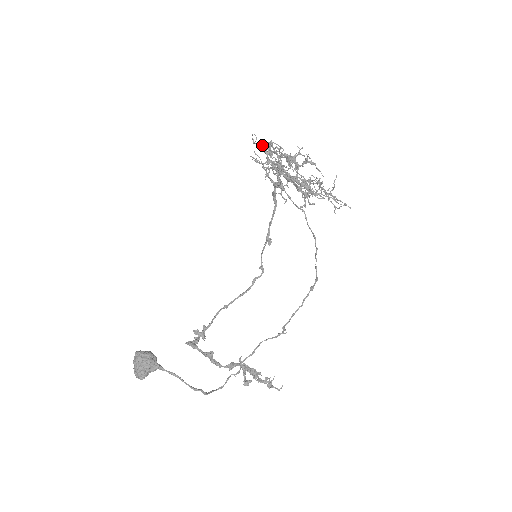
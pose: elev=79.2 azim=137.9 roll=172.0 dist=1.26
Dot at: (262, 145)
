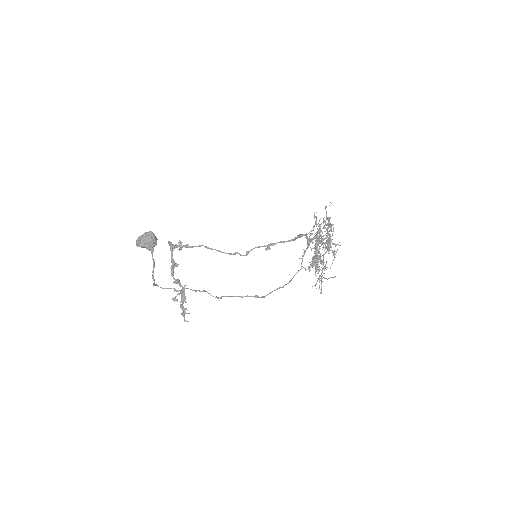
Dot at: (328, 218)
